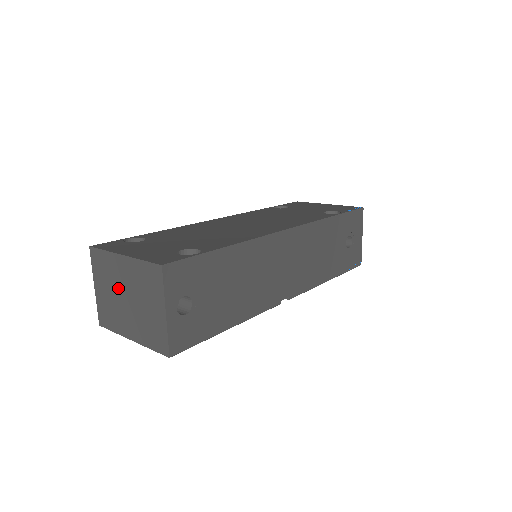
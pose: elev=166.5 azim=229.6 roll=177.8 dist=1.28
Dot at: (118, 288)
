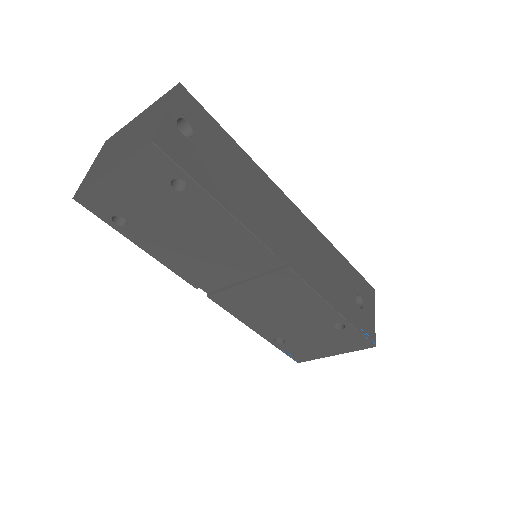
Dot at: (120, 142)
